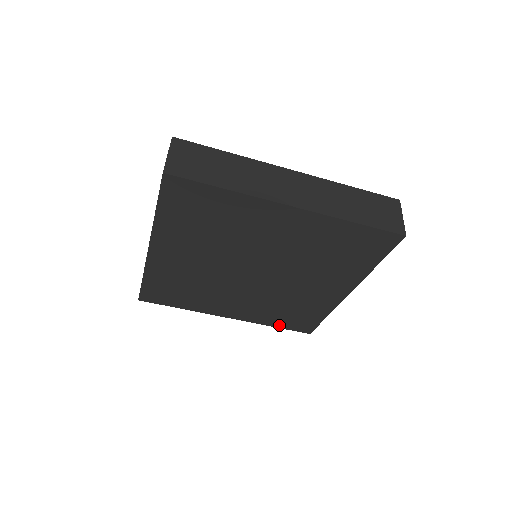
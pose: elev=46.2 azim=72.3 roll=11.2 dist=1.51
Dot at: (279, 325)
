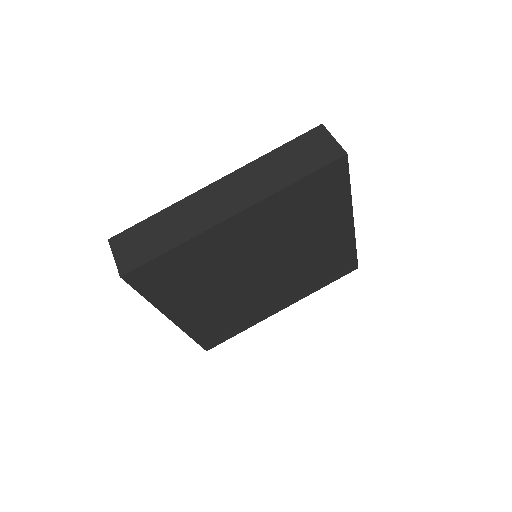
Dot at: (327, 283)
